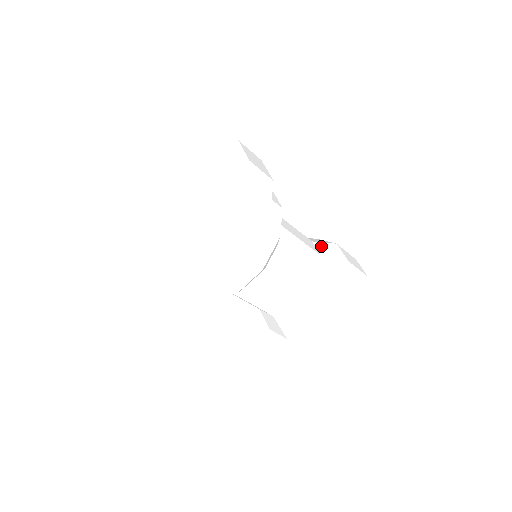
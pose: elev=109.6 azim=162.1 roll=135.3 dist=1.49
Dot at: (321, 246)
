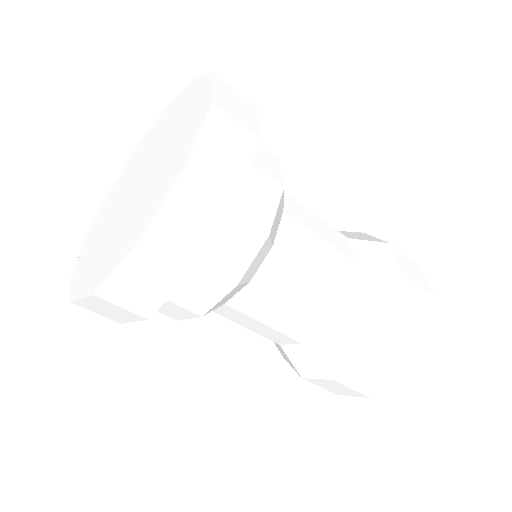
Dot at: (361, 246)
